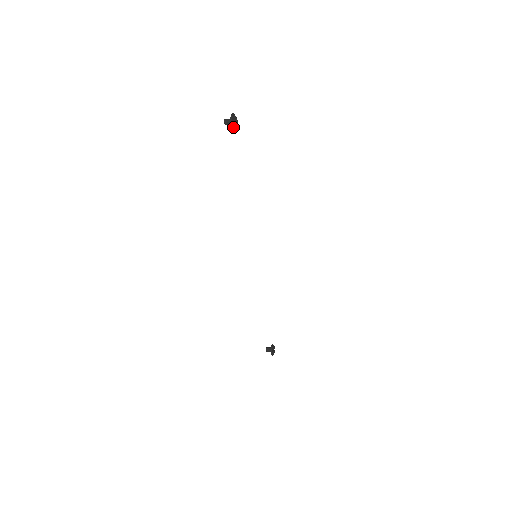
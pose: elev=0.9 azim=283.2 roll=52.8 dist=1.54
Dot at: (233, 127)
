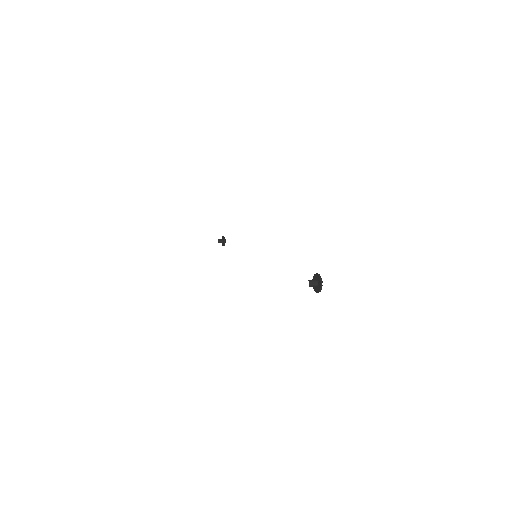
Dot at: (316, 290)
